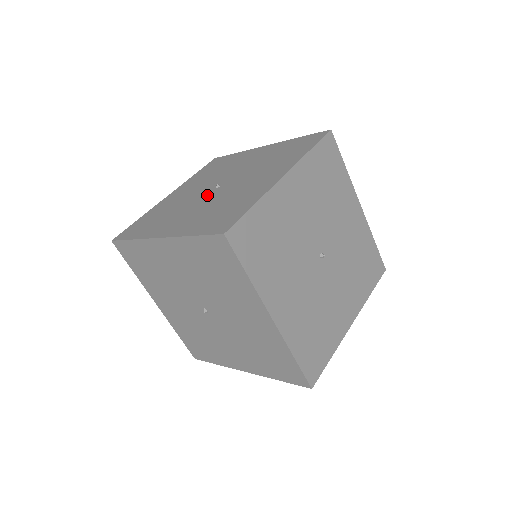
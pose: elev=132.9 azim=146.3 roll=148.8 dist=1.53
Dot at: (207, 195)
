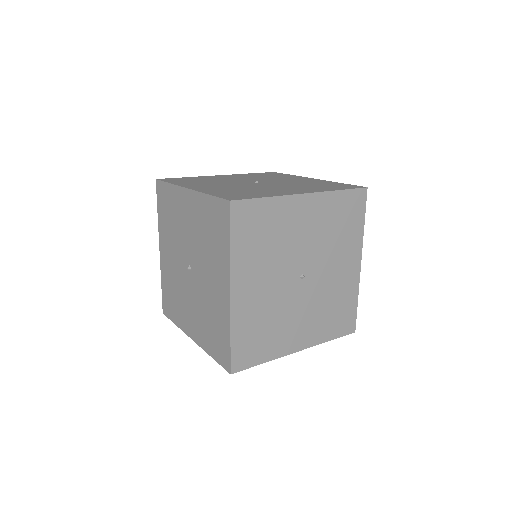
Dot at: (244, 183)
